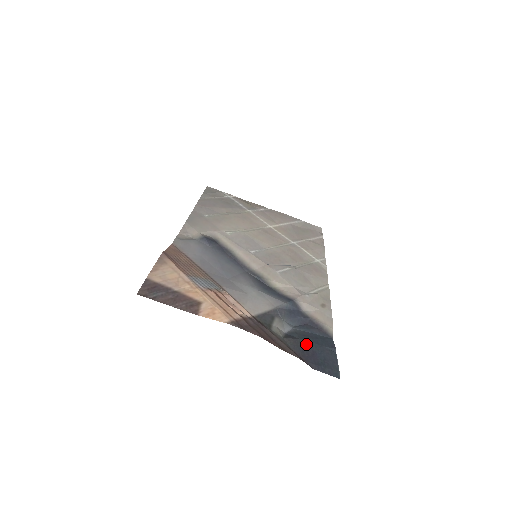
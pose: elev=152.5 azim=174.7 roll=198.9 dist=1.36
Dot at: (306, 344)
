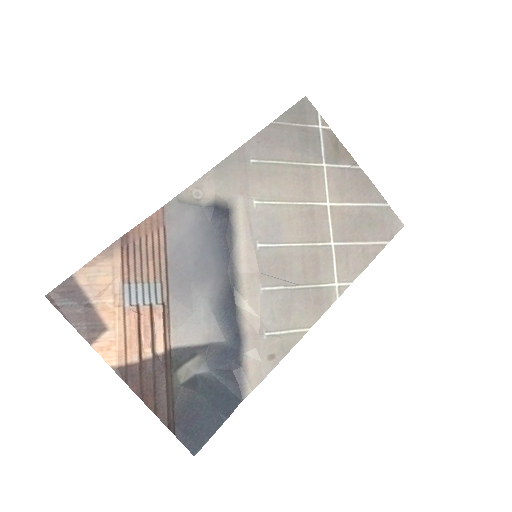
Dot at: (199, 402)
